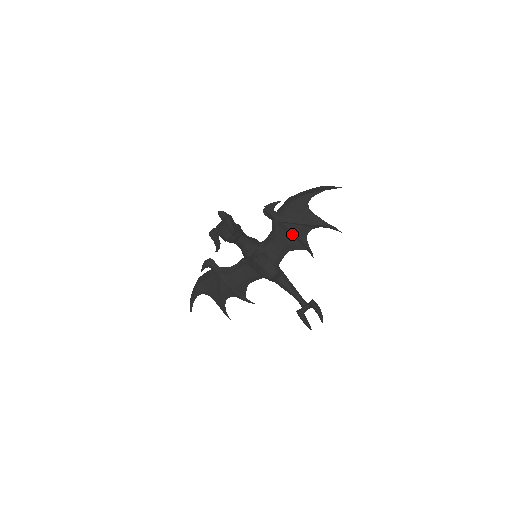
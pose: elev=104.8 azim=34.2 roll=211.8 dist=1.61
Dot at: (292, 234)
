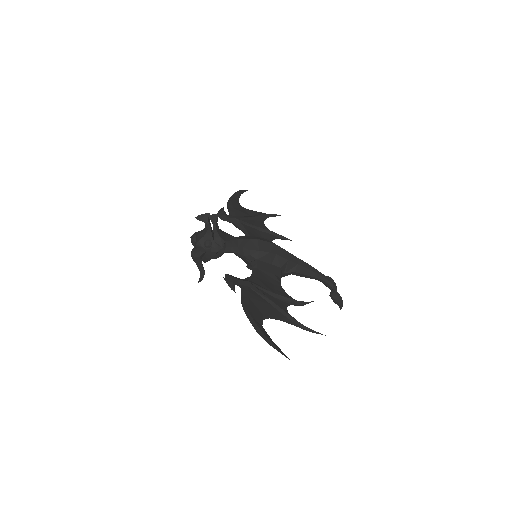
Dot at: occluded
